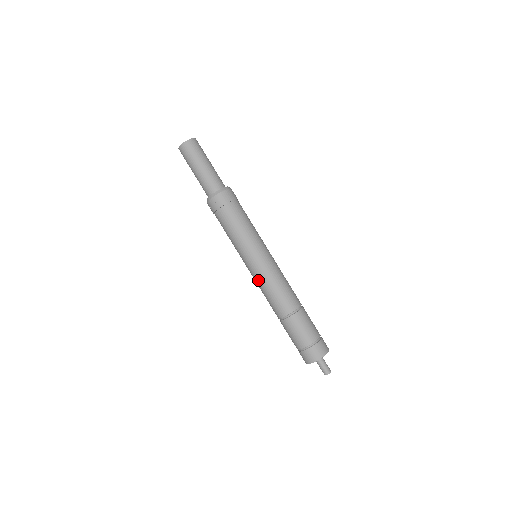
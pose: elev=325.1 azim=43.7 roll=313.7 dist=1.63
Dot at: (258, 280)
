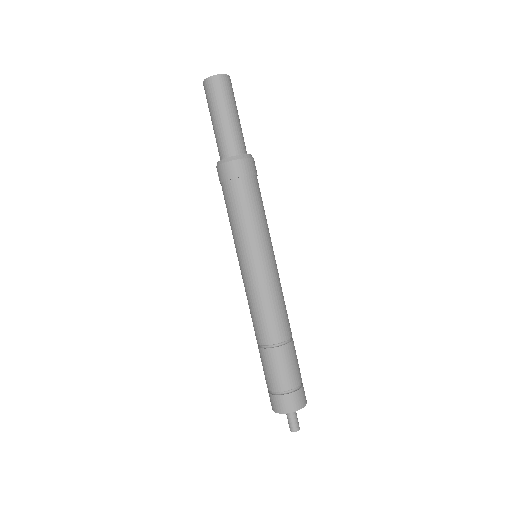
Dot at: (249, 288)
